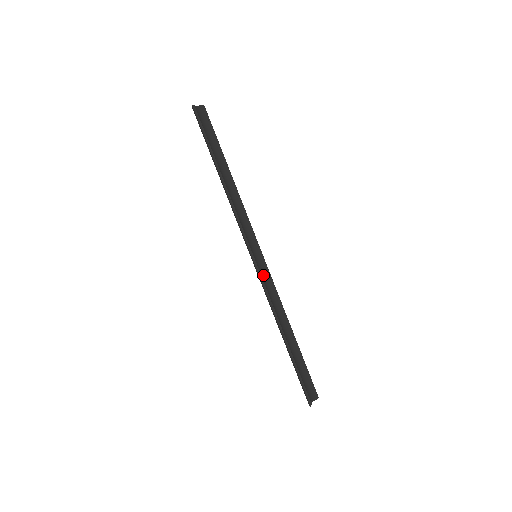
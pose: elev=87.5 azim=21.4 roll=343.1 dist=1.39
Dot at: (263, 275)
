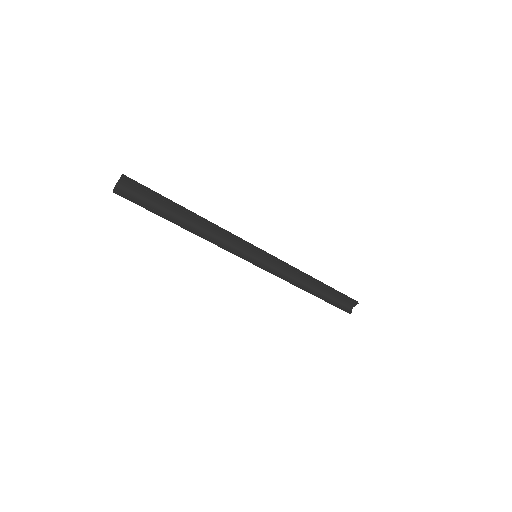
Dot at: (270, 263)
